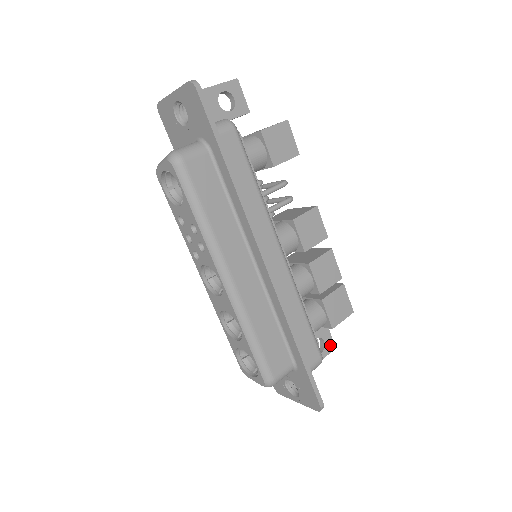
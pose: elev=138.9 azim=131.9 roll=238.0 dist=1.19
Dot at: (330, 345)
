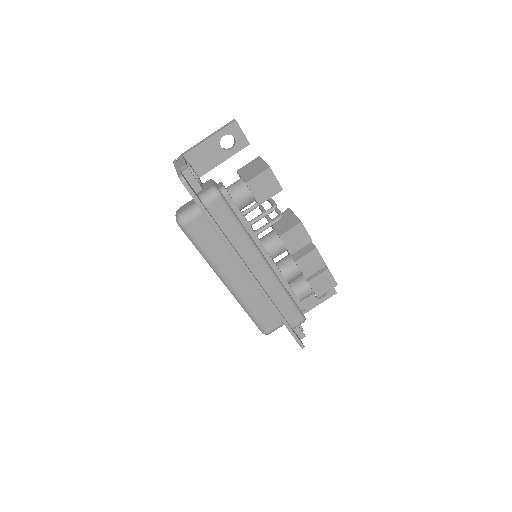
Dot at: (332, 292)
